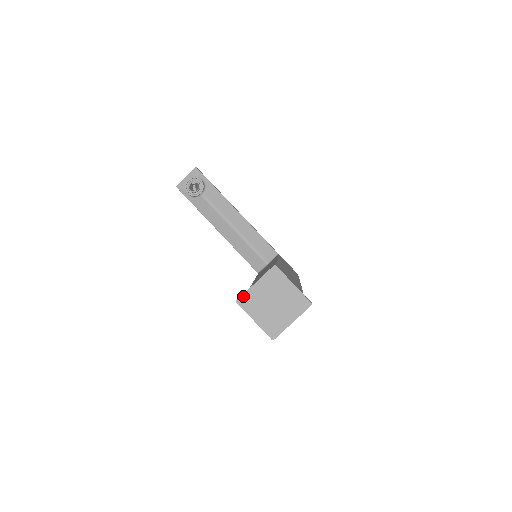
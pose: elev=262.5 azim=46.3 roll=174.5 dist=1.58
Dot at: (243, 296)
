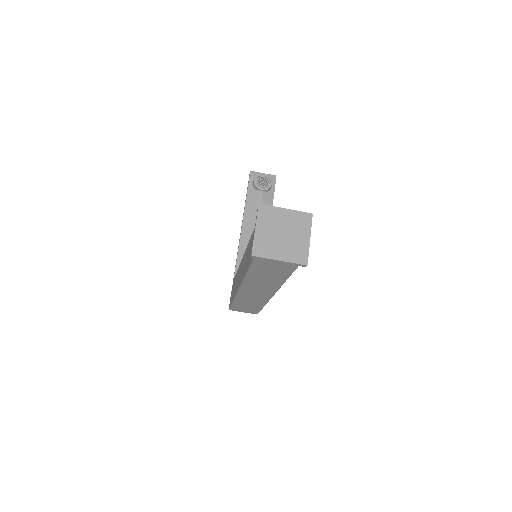
Dot at: (268, 206)
